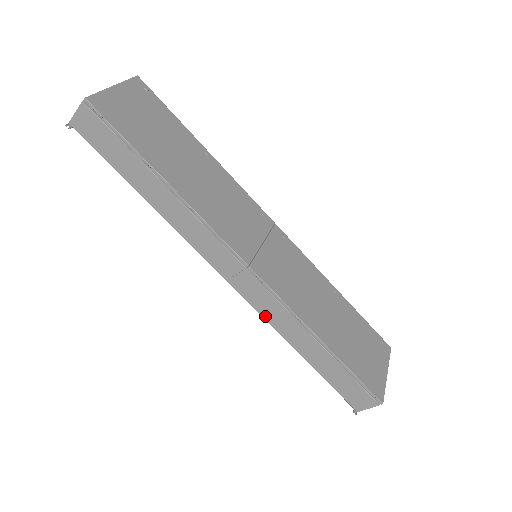
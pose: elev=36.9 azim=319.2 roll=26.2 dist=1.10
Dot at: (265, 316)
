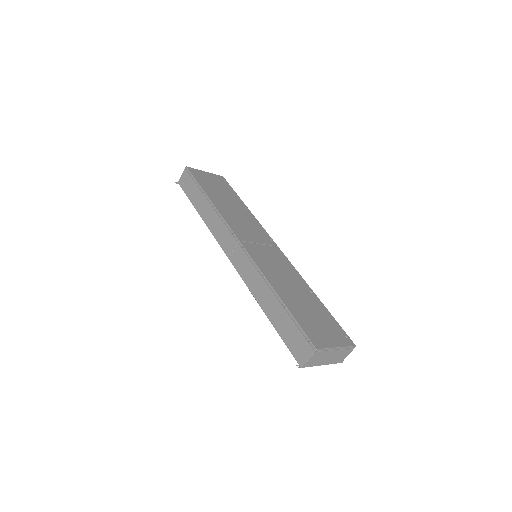
Dot at: (246, 281)
